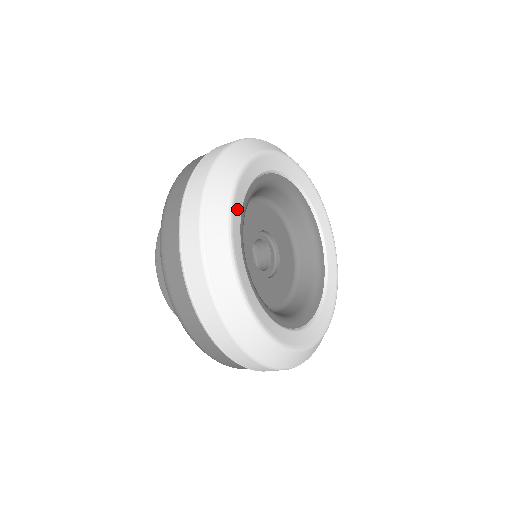
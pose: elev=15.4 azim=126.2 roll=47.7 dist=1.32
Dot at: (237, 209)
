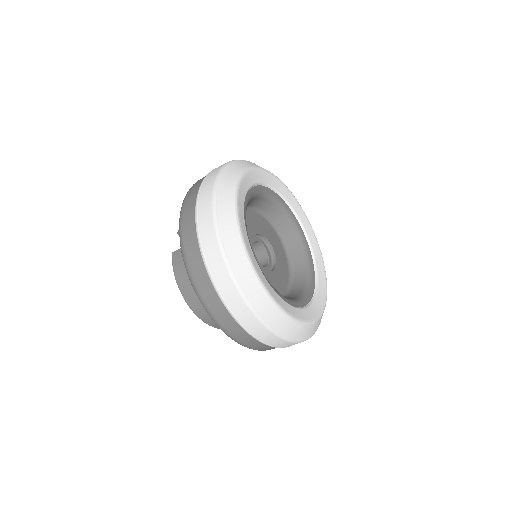
Dot at: (246, 238)
